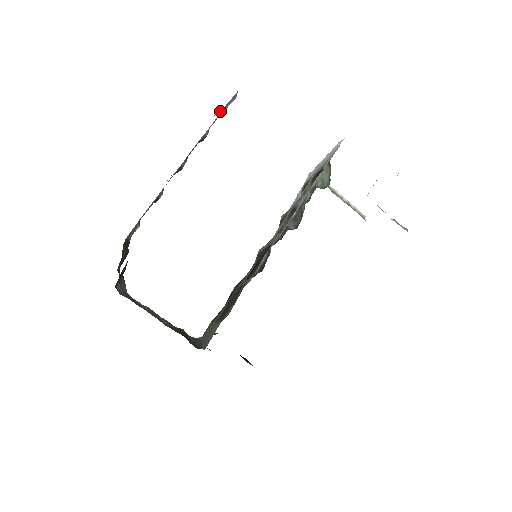
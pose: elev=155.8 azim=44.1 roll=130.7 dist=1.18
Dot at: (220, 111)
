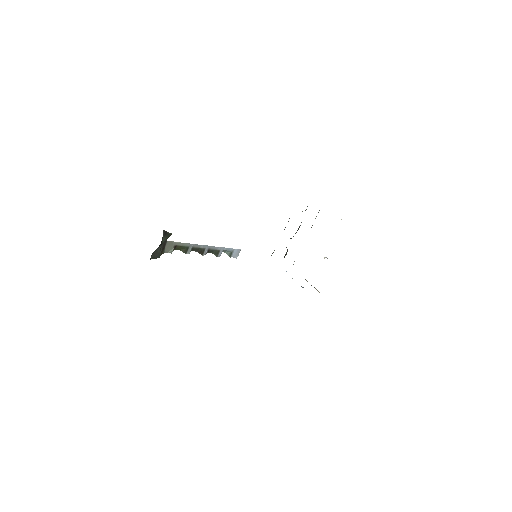
Dot at: (229, 252)
